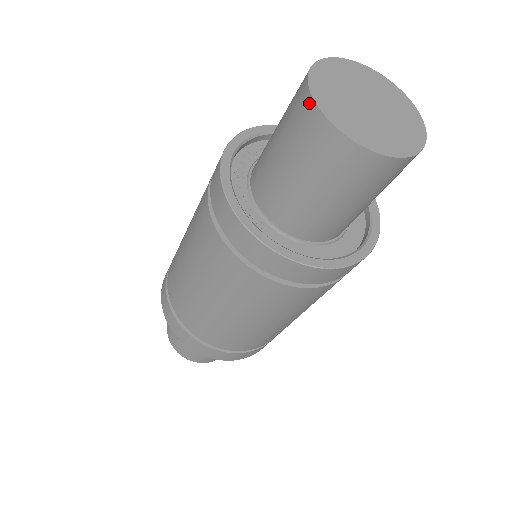
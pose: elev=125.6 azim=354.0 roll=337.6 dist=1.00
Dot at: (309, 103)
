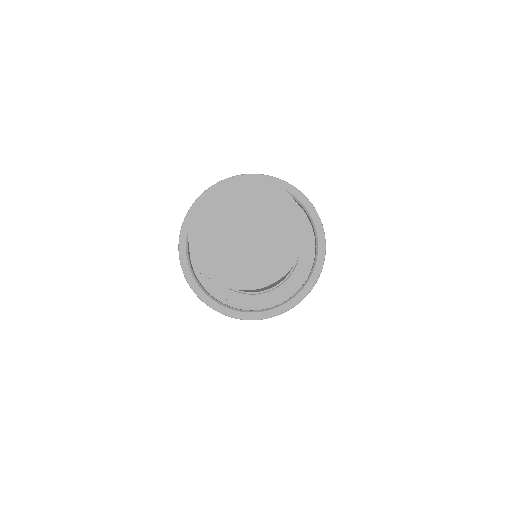
Dot at: occluded
